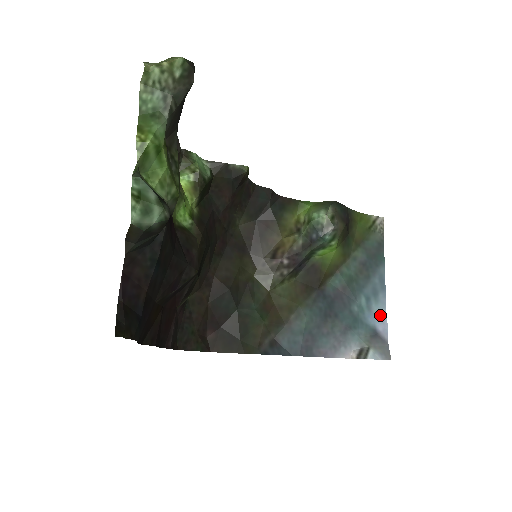
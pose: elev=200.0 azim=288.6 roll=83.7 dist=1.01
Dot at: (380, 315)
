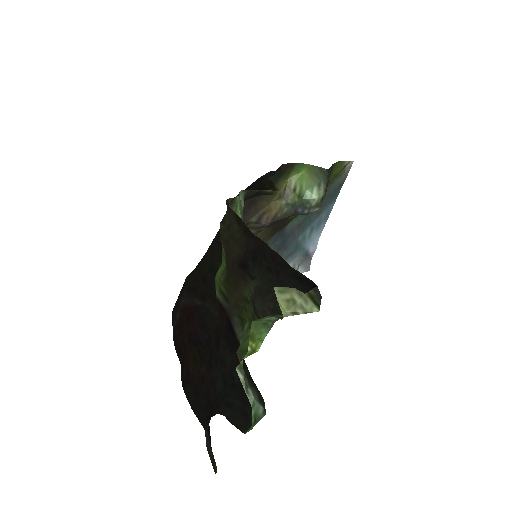
Dot at: (315, 240)
